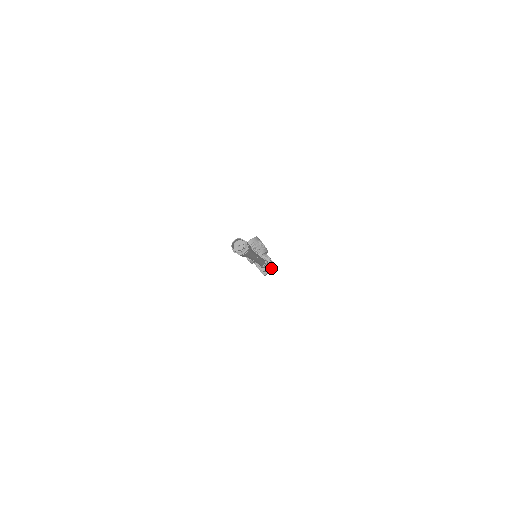
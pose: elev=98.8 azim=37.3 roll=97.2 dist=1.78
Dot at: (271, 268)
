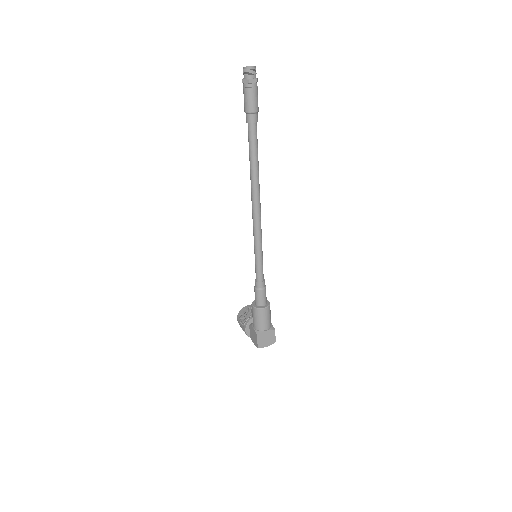
Dot at: (268, 328)
